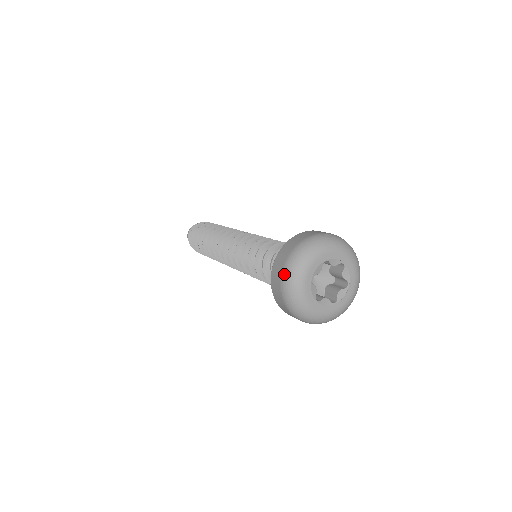
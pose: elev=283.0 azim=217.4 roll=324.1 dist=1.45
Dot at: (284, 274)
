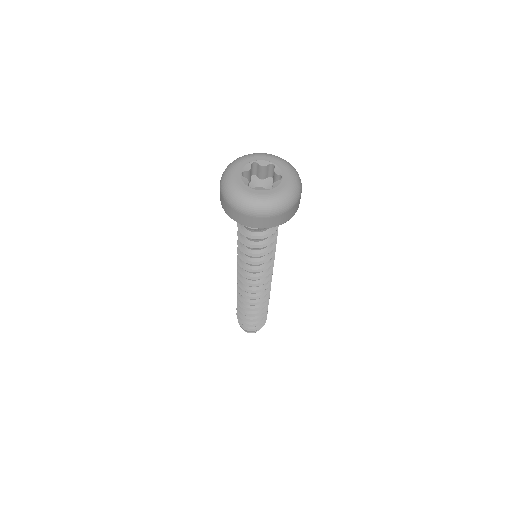
Dot at: occluded
